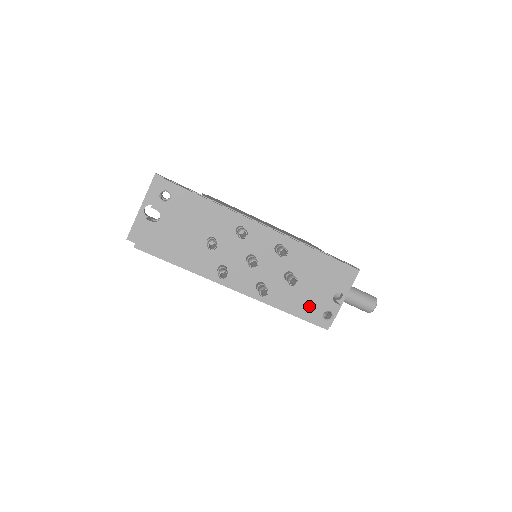
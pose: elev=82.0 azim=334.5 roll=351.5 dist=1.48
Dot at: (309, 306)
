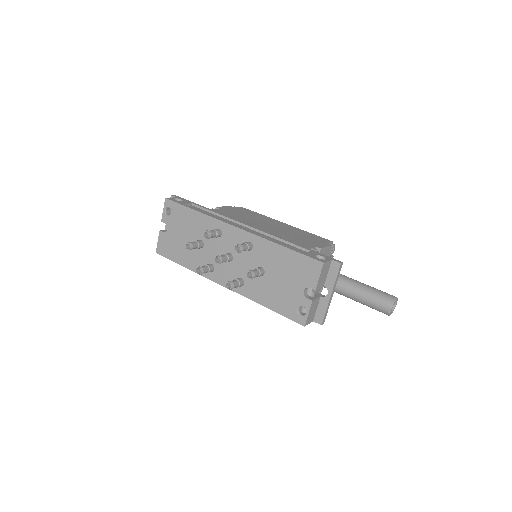
Dot at: (283, 301)
